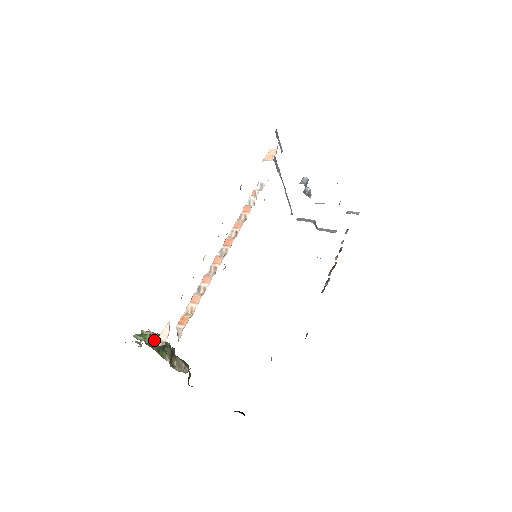
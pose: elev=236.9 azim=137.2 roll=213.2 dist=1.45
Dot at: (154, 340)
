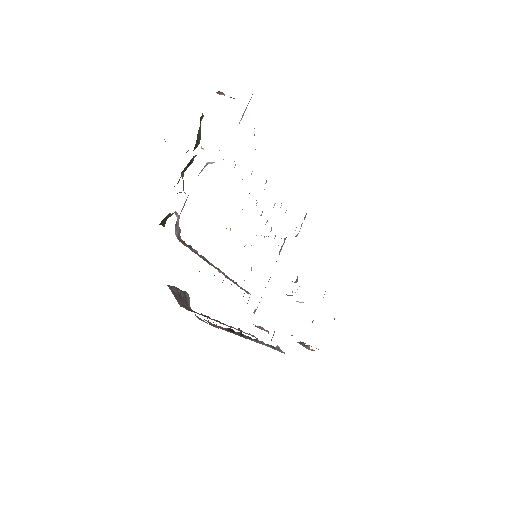
Dot at: (200, 127)
